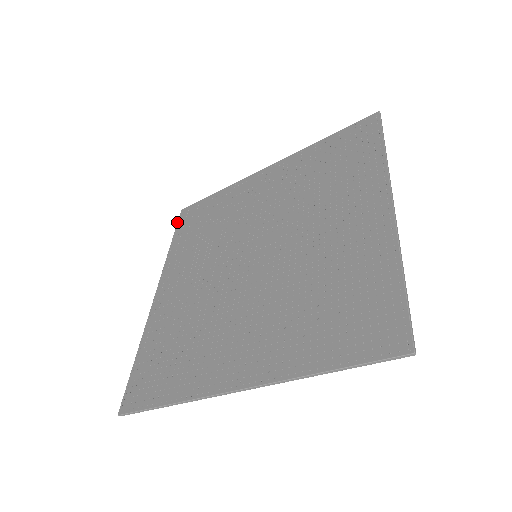
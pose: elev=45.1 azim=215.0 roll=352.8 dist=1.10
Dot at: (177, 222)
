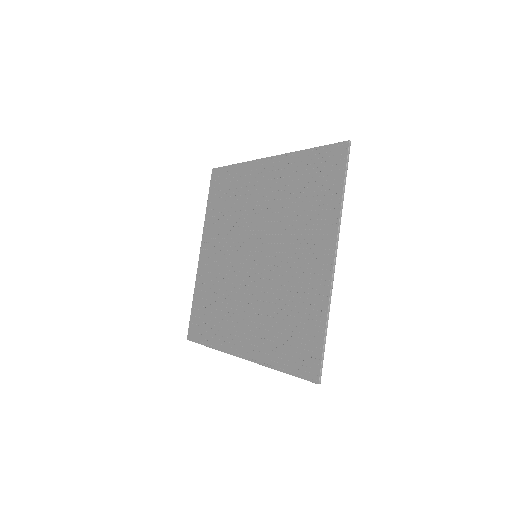
Dot at: (210, 183)
